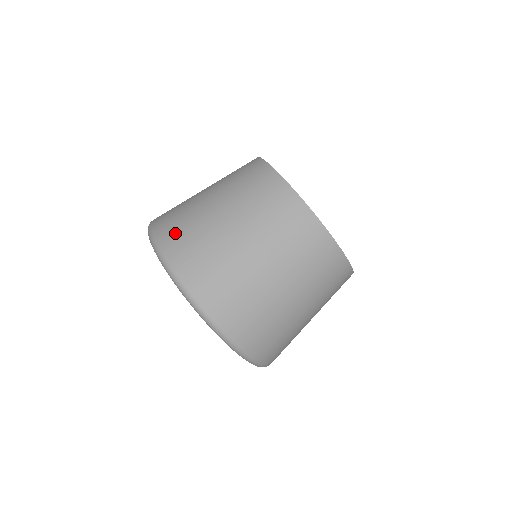
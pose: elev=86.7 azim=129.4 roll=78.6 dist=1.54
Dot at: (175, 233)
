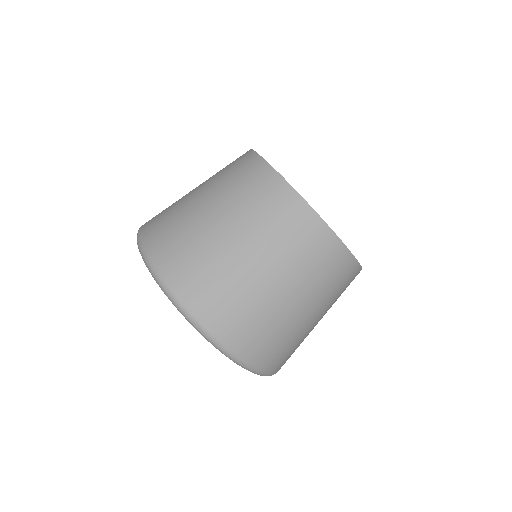
Dot at: (179, 262)
